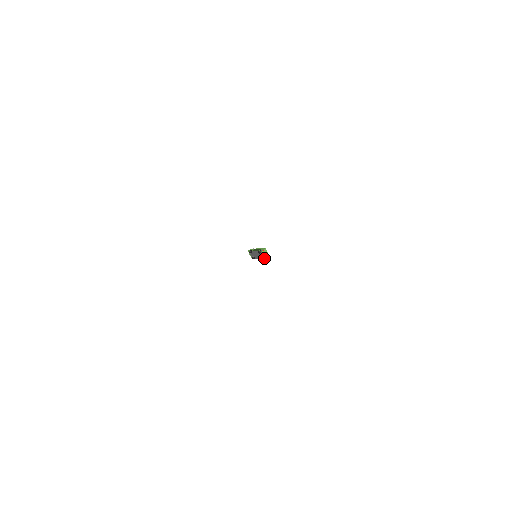
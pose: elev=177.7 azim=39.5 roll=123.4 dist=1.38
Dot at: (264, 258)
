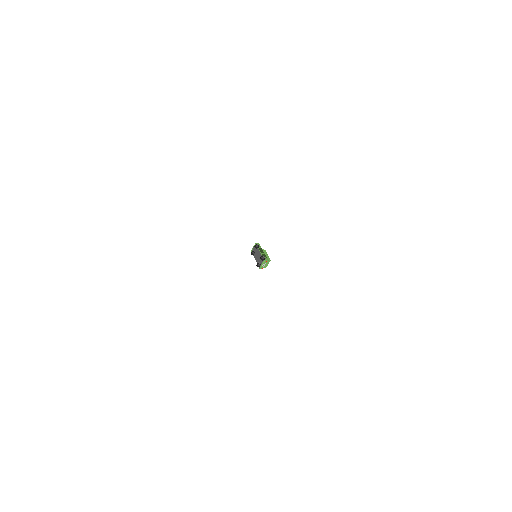
Dot at: (260, 266)
